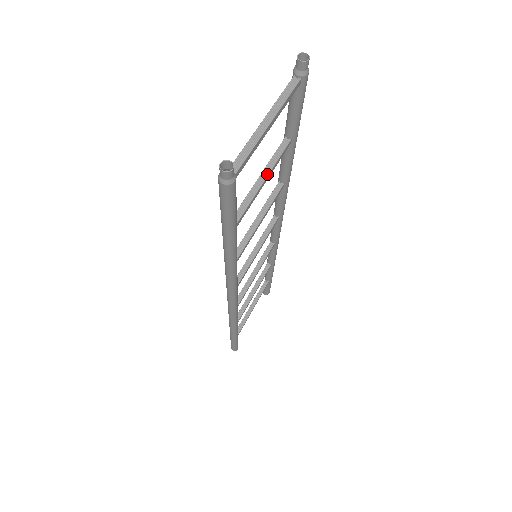
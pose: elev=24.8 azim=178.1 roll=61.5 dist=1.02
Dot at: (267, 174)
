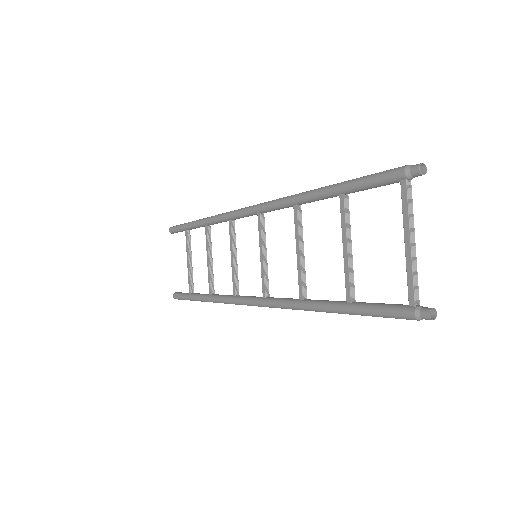
Dot at: (351, 242)
